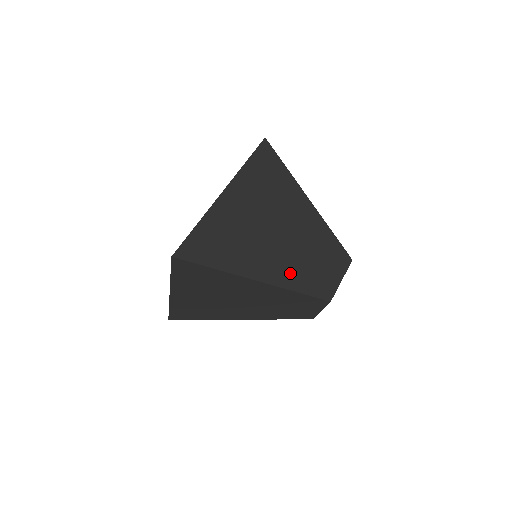
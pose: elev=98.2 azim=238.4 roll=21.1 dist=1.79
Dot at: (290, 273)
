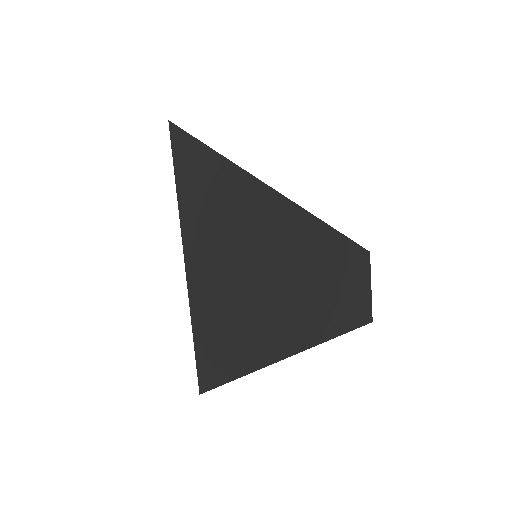
Dot at: occluded
